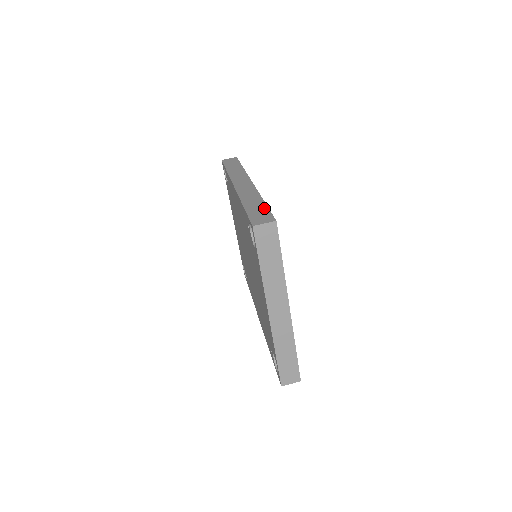
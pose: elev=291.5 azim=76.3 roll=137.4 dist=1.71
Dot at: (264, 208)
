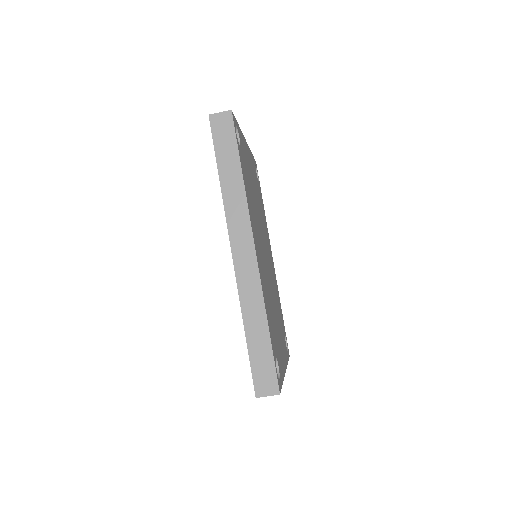
Dot at: (268, 354)
